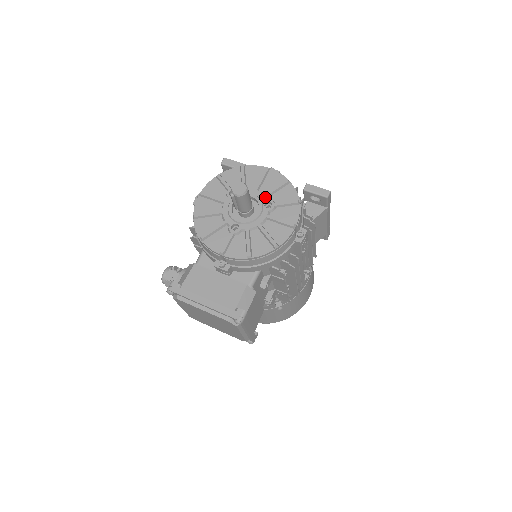
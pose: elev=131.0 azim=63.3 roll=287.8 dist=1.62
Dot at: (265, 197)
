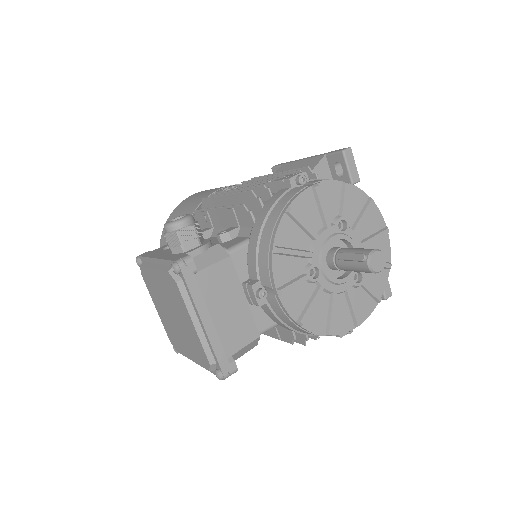
Dot at: occluded
